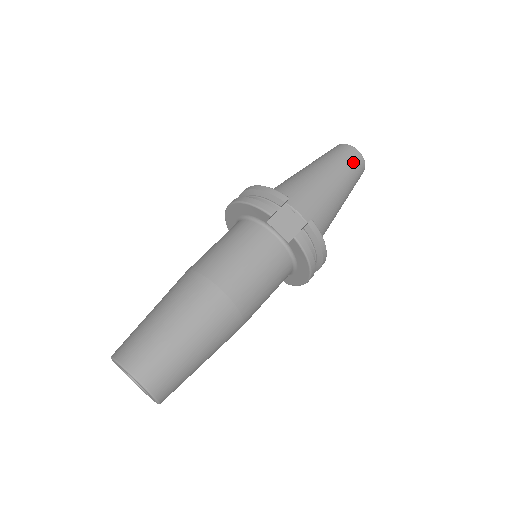
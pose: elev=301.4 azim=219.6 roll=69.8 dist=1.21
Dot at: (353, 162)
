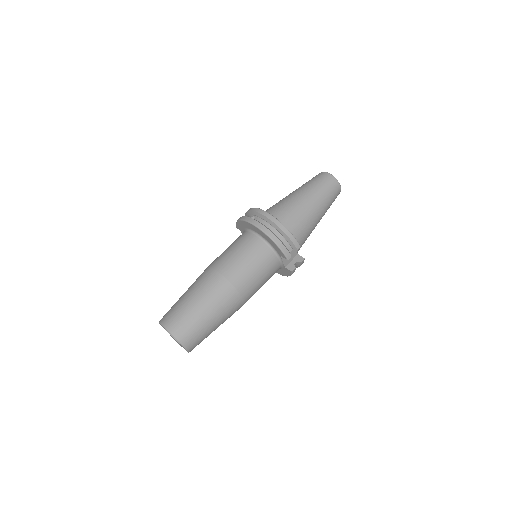
Dot at: (335, 198)
